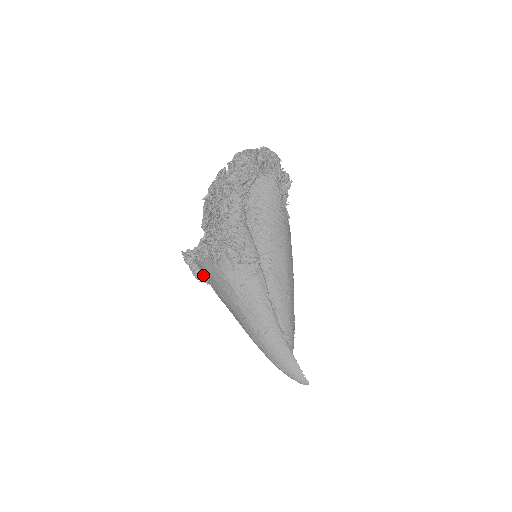
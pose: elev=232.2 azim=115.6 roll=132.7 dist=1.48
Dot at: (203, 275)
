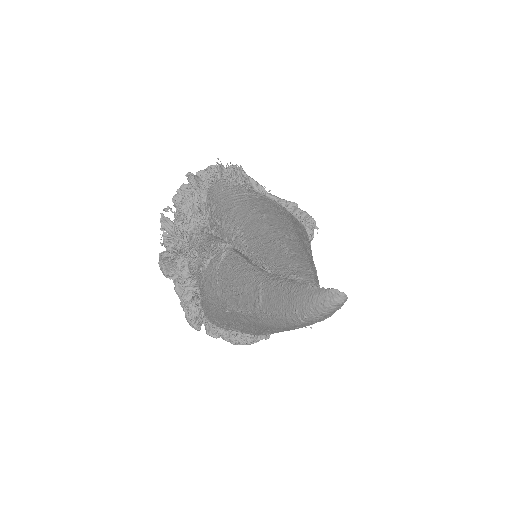
Dot at: (239, 334)
